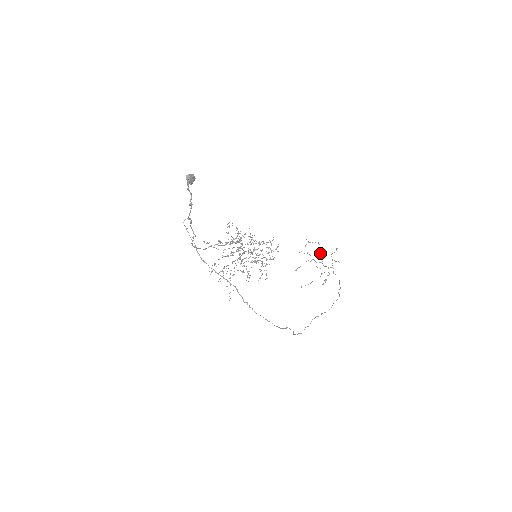
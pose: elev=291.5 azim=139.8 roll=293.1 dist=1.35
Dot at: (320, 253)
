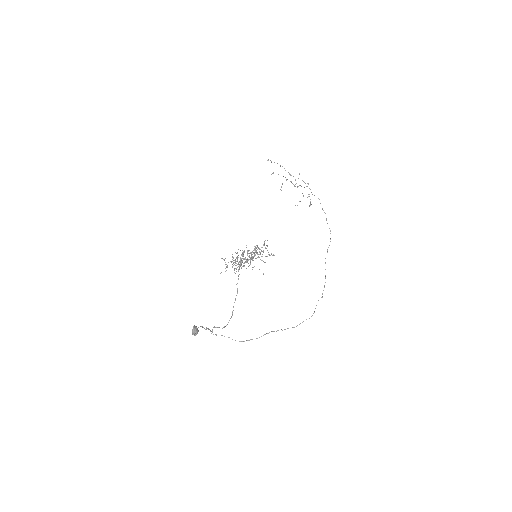
Dot at: occluded
